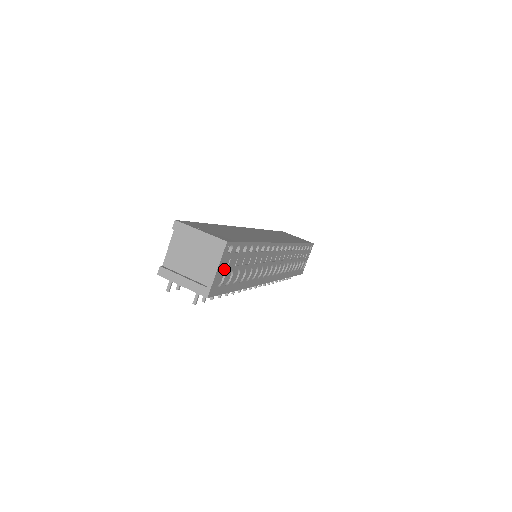
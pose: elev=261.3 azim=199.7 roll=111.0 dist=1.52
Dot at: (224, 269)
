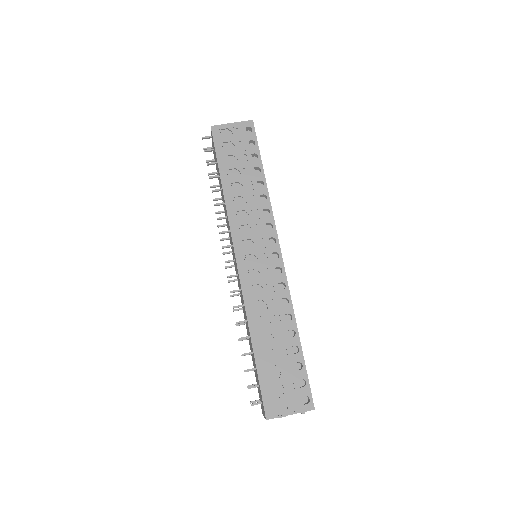
Dot at: (234, 134)
